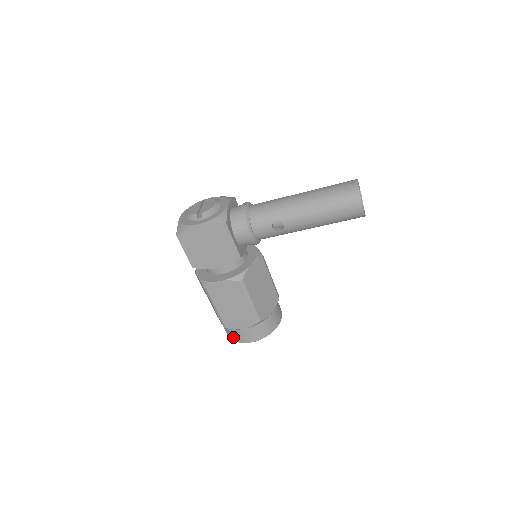
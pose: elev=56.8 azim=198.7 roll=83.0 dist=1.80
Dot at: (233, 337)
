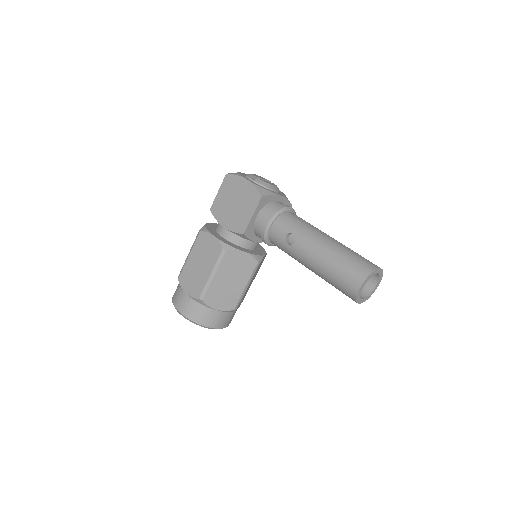
Dot at: (175, 295)
